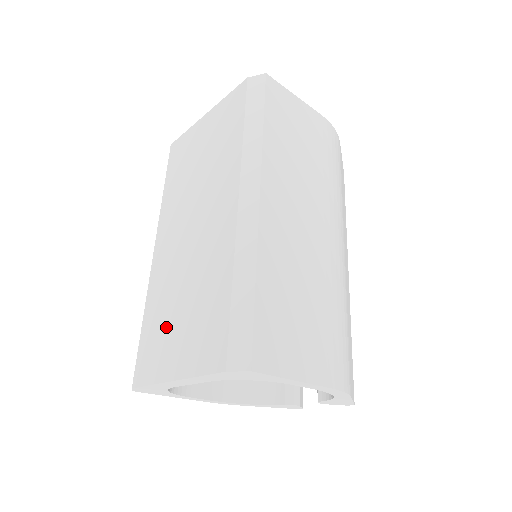
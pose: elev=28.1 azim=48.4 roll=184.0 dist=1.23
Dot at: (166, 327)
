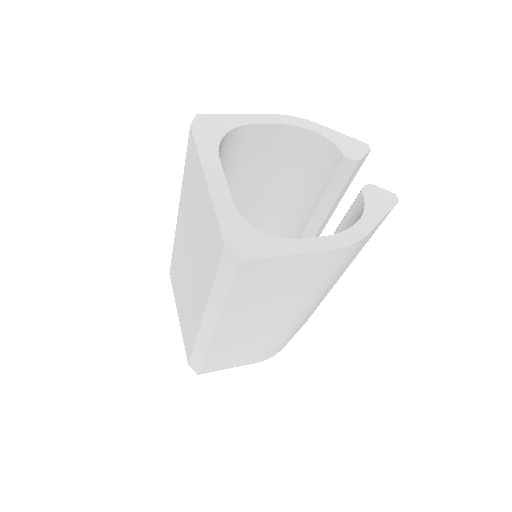
Dot at: (178, 286)
